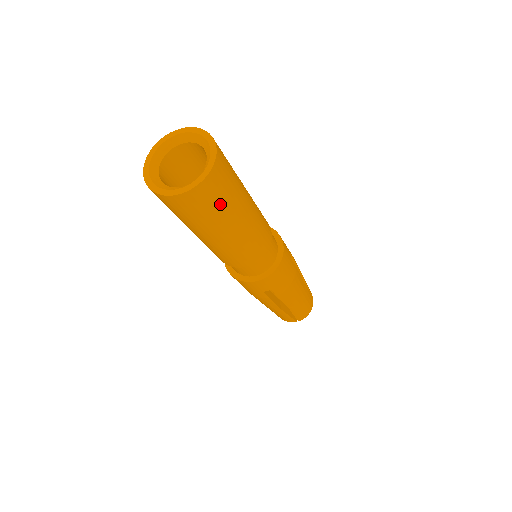
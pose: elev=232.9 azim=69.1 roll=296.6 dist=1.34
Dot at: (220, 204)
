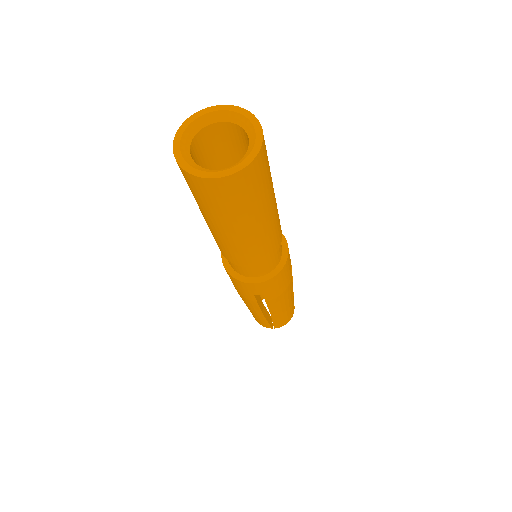
Dot at: (248, 199)
